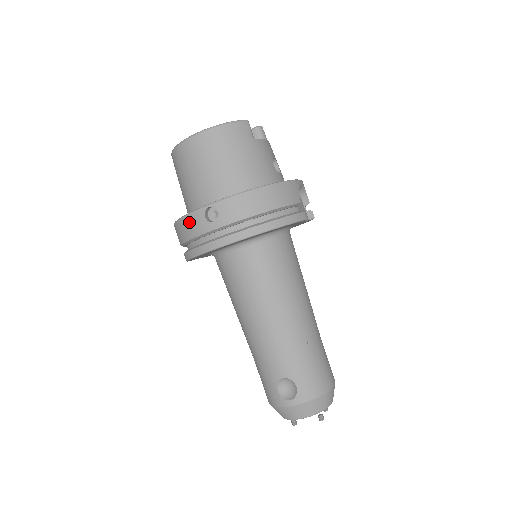
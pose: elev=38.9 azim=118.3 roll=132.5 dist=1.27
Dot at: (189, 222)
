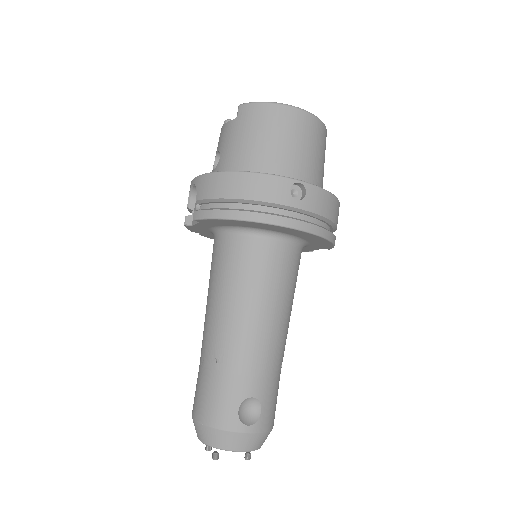
Dot at: (266, 182)
